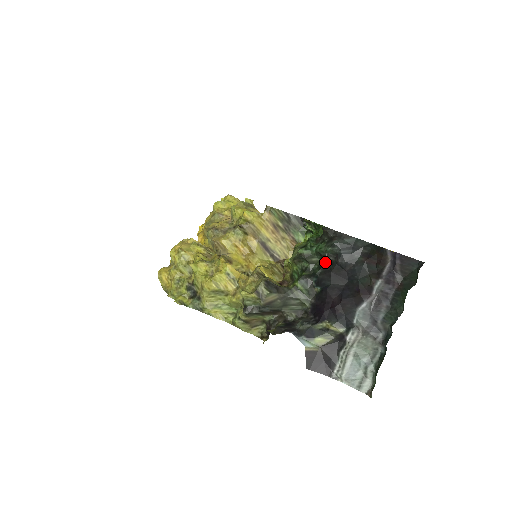
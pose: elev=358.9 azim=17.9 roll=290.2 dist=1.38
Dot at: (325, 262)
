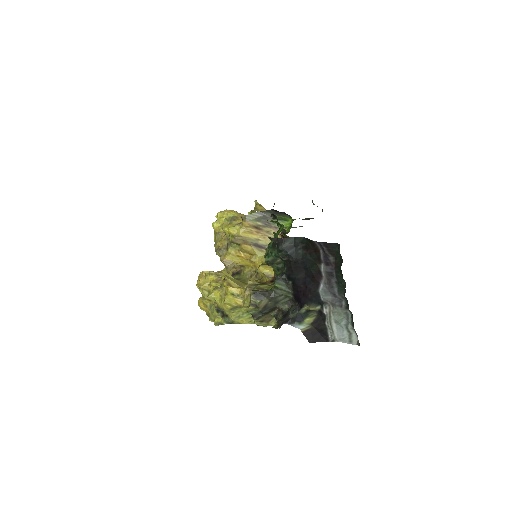
Dot at: (285, 261)
